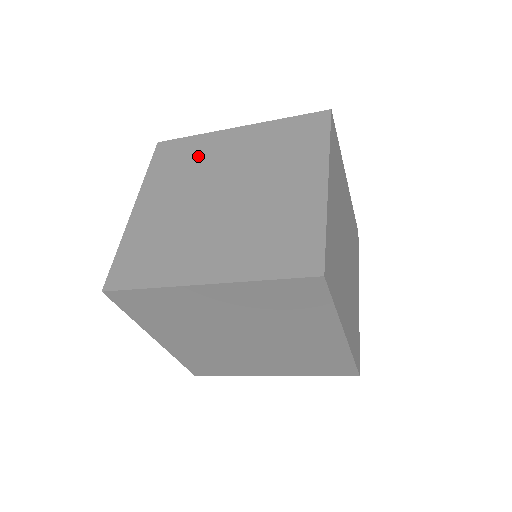
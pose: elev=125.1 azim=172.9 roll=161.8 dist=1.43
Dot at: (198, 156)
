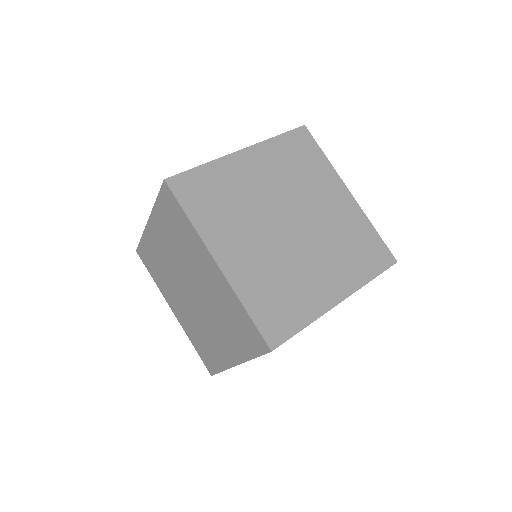
Dot at: (231, 189)
